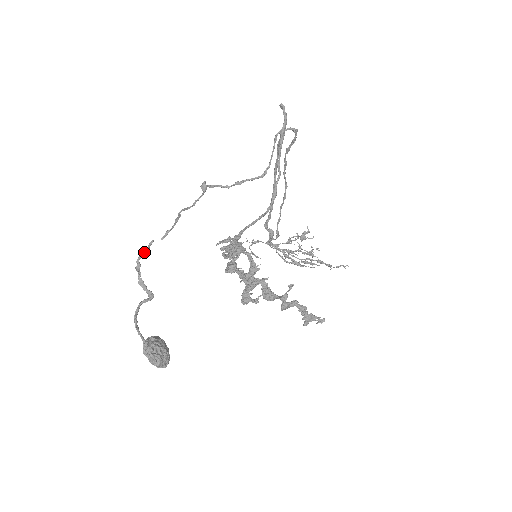
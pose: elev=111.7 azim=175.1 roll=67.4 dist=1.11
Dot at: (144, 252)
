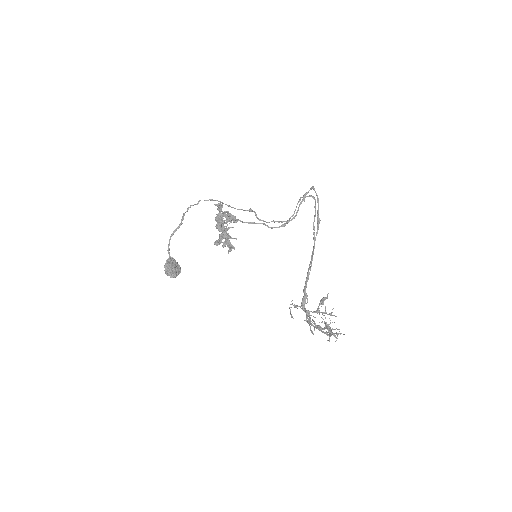
Dot at: (196, 204)
